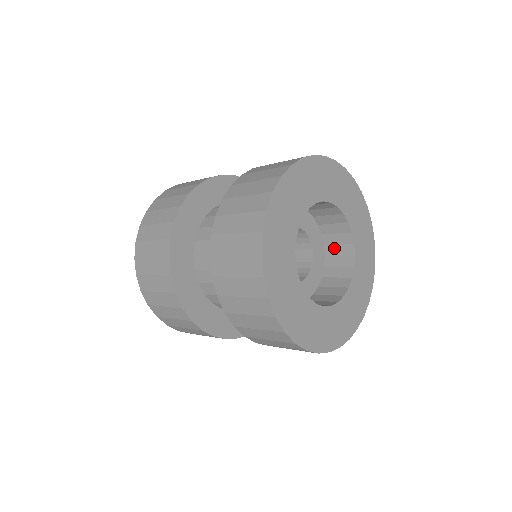
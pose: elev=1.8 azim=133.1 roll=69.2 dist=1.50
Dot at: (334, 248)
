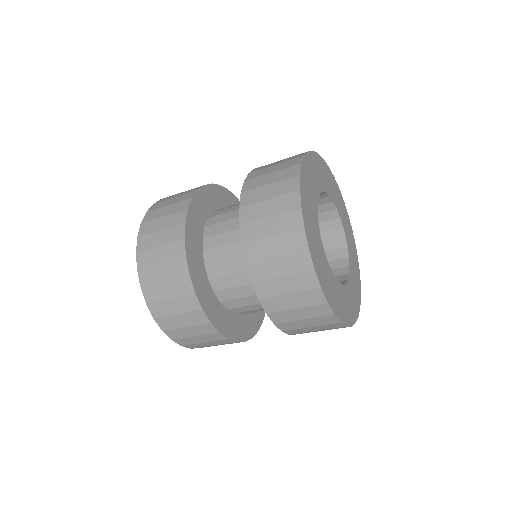
Dot at: occluded
